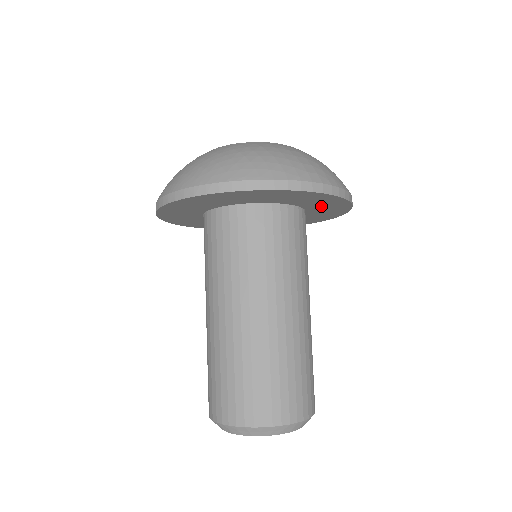
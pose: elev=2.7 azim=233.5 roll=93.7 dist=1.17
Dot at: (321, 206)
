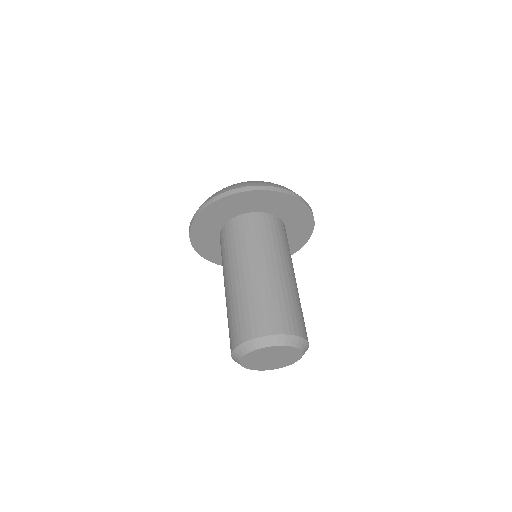
Dot at: (294, 236)
